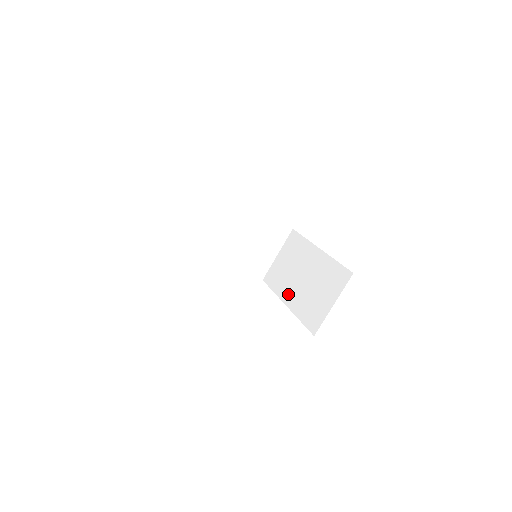
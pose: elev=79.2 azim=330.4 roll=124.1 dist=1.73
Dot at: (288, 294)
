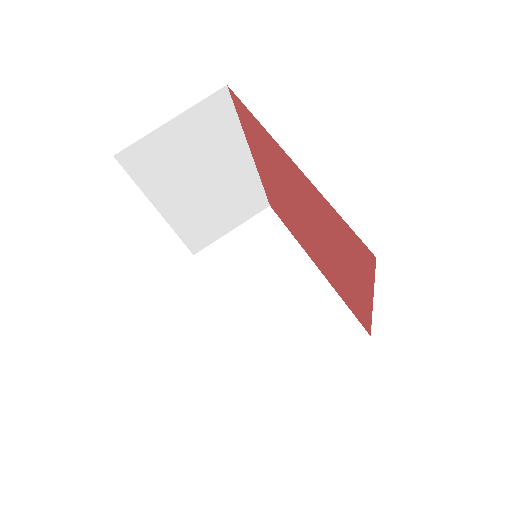
Dot at: (242, 305)
